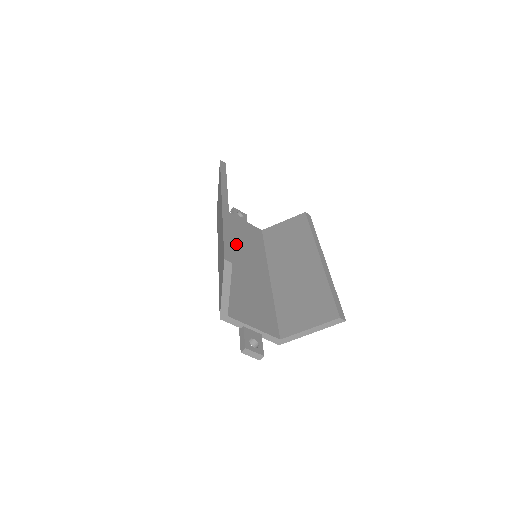
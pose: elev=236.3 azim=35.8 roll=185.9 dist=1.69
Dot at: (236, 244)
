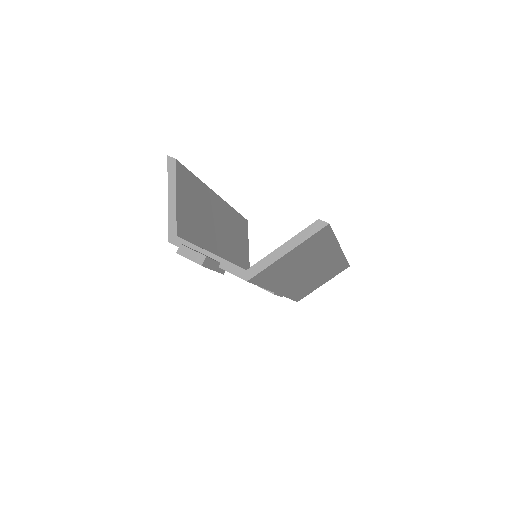
Dot at: occluded
